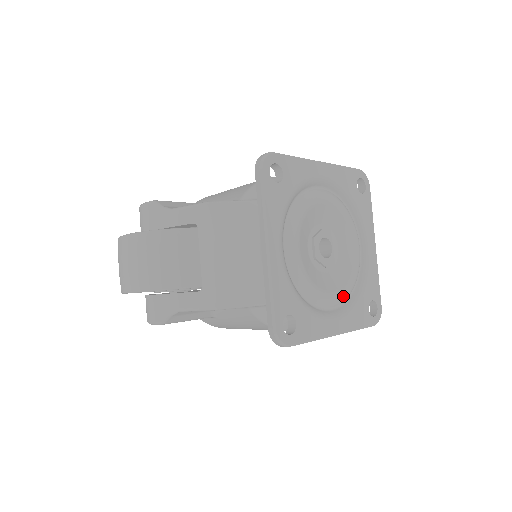
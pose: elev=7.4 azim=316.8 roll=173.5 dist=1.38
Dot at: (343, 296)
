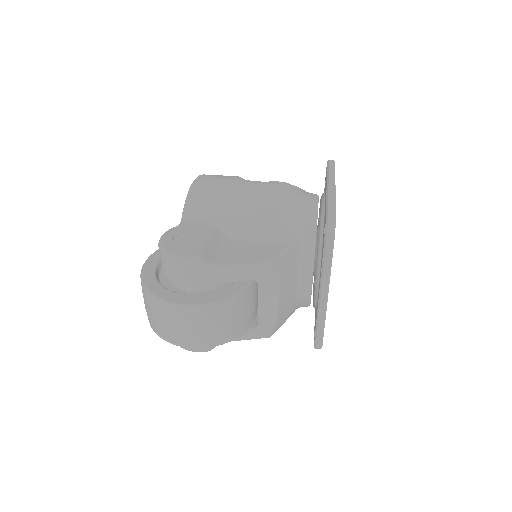
Dot at: occluded
